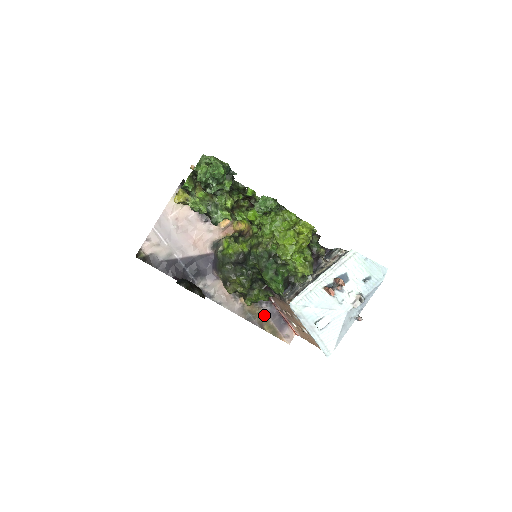
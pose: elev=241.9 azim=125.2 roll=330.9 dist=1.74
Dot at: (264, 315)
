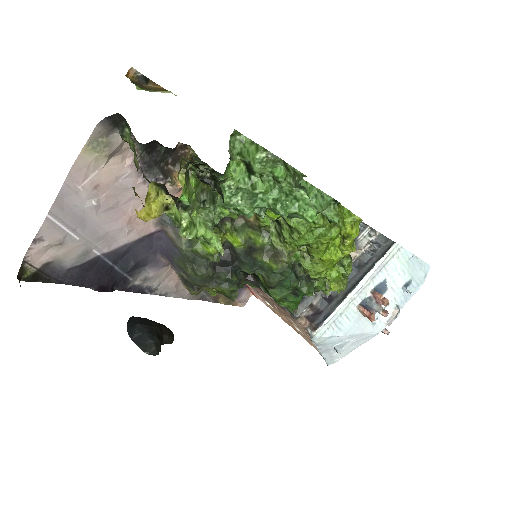
Dot at: occluded
